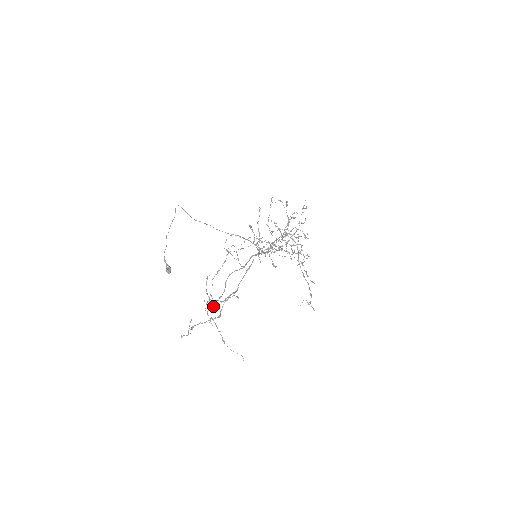
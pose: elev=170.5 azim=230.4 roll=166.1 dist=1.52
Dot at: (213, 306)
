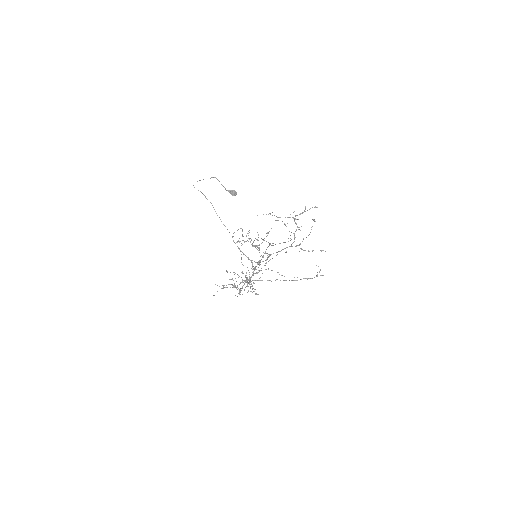
Dot at: (248, 282)
